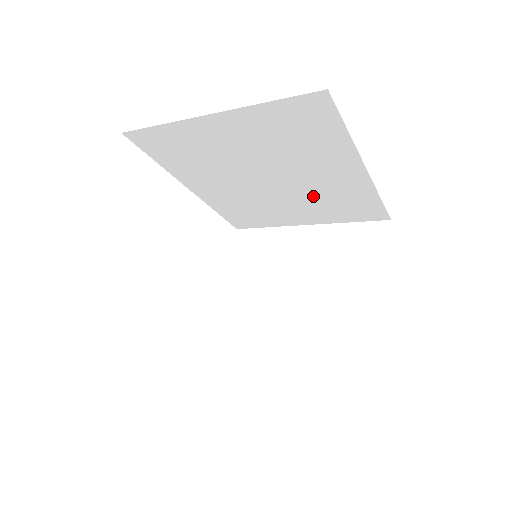
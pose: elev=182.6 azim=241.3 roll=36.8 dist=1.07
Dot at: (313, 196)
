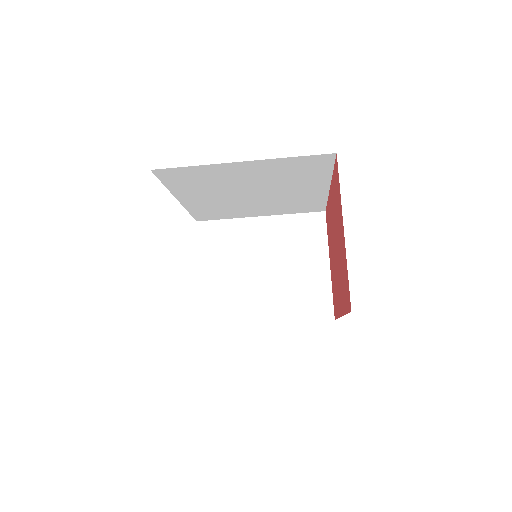
Dot at: (279, 201)
